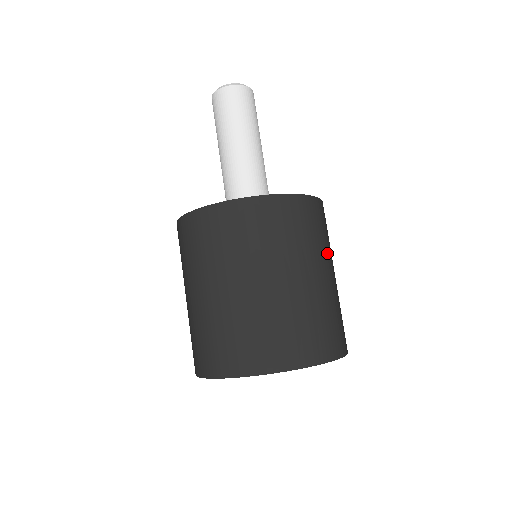
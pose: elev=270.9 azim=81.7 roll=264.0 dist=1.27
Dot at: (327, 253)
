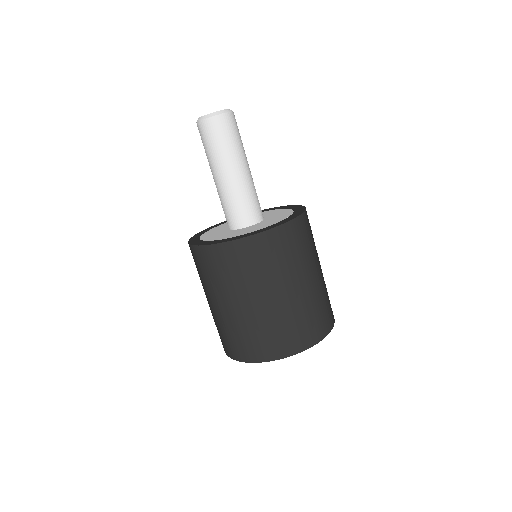
Dot at: (315, 254)
